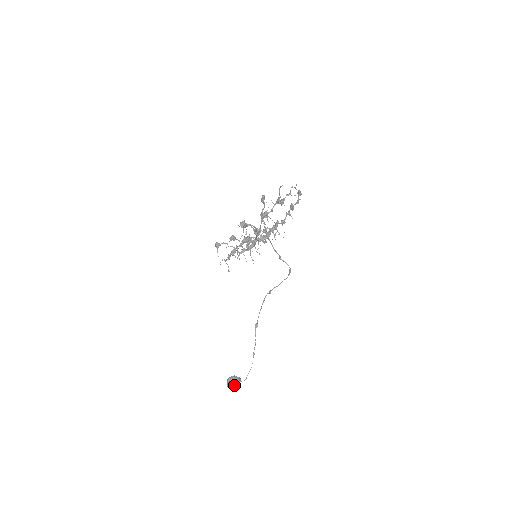
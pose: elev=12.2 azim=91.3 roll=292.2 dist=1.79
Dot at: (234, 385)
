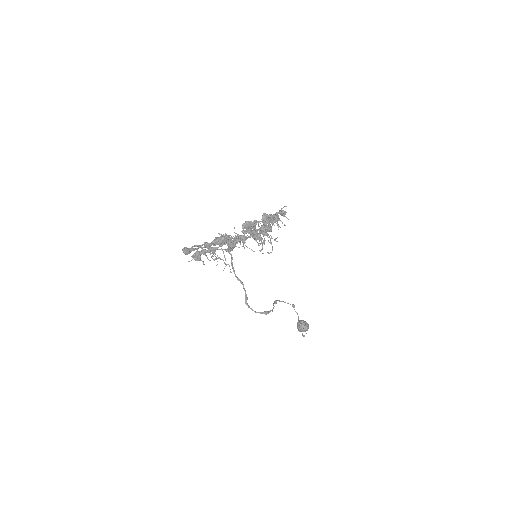
Dot at: (301, 331)
